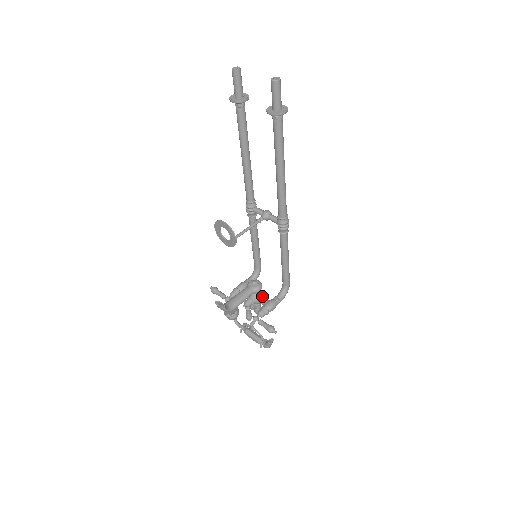
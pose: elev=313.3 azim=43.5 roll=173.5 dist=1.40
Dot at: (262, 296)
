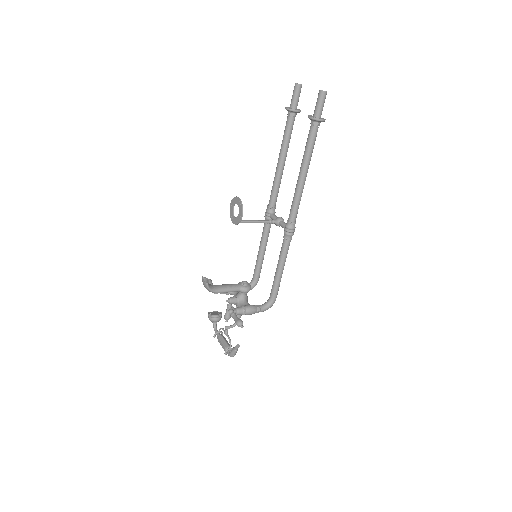
Dot at: (247, 300)
